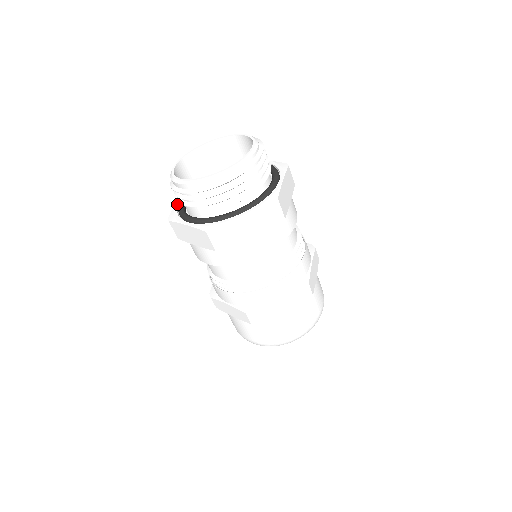
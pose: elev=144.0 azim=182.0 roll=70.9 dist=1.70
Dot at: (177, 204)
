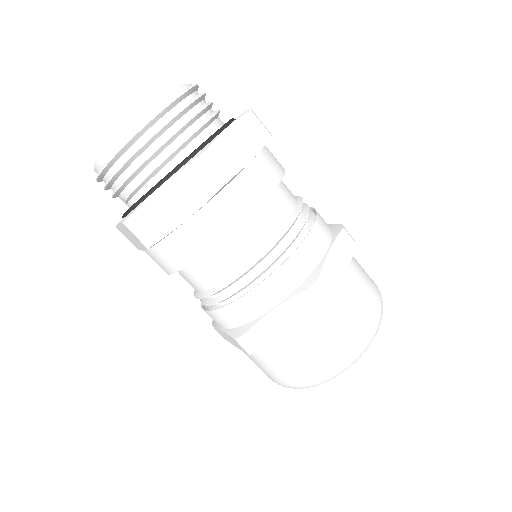
Dot at: occluded
